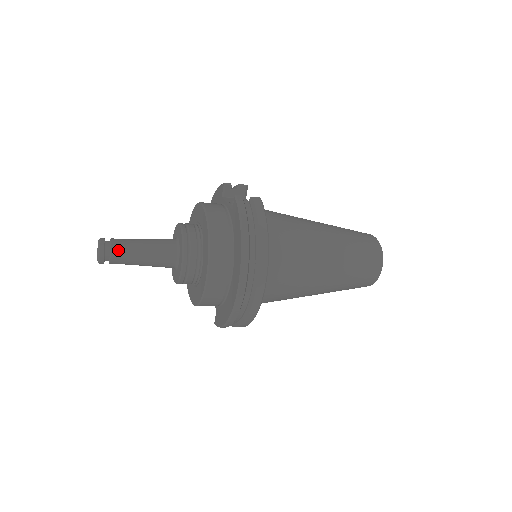
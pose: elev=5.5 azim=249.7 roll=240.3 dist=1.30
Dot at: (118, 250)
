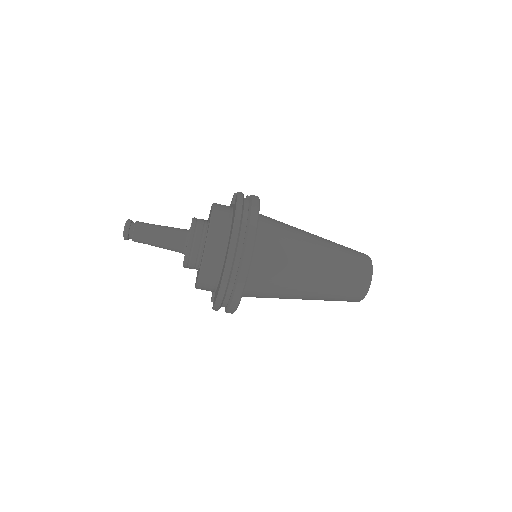
Dot at: (140, 228)
